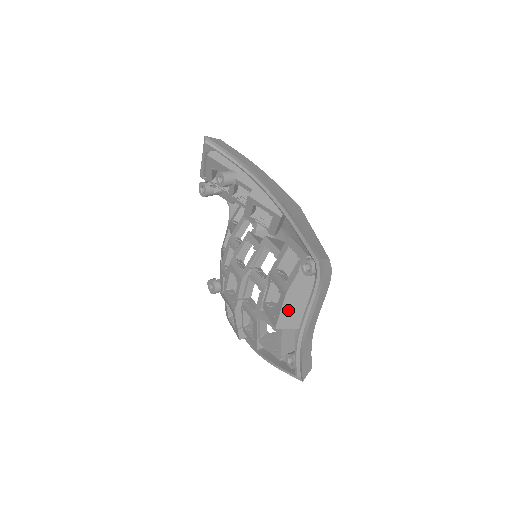
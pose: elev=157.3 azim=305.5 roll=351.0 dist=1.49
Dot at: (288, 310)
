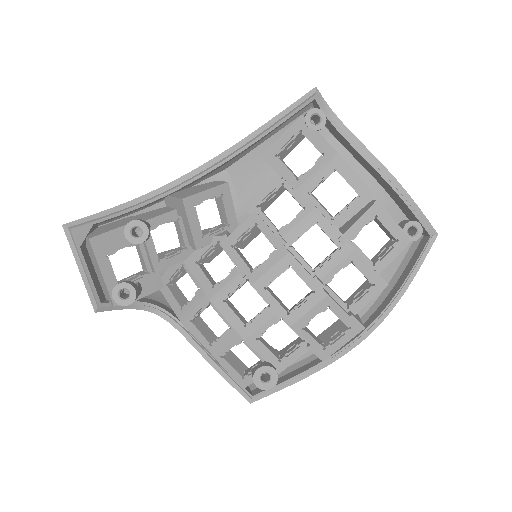
Dot at: occluded
